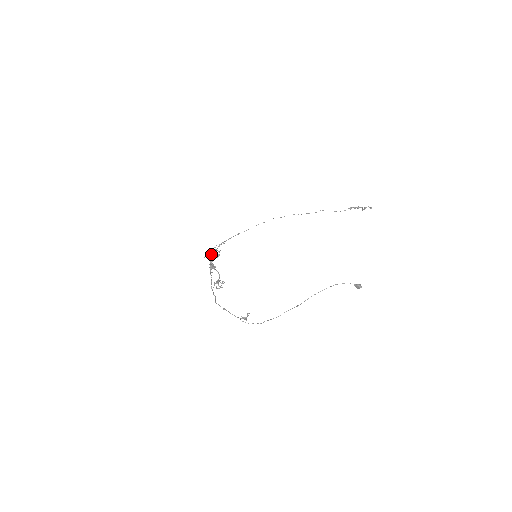
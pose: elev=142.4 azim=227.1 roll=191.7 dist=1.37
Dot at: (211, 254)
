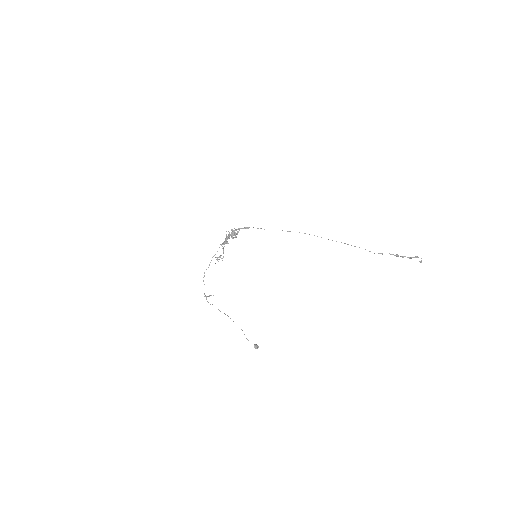
Dot at: (229, 235)
